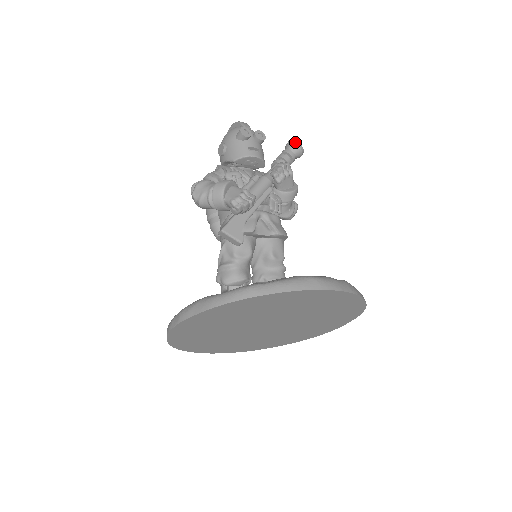
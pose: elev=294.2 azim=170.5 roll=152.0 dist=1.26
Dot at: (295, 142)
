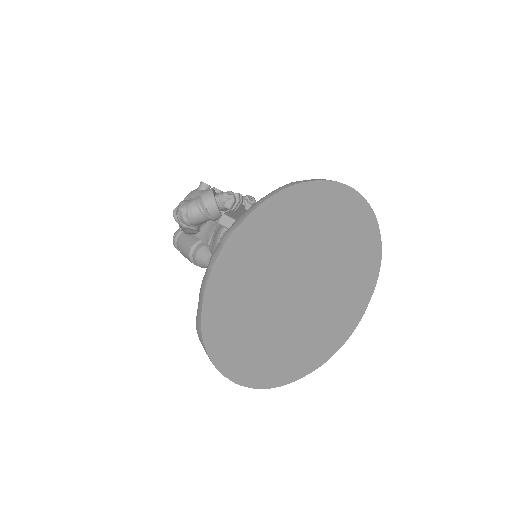
Dot at: occluded
